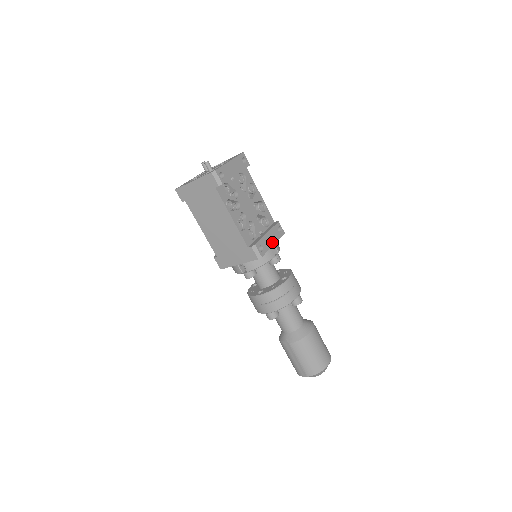
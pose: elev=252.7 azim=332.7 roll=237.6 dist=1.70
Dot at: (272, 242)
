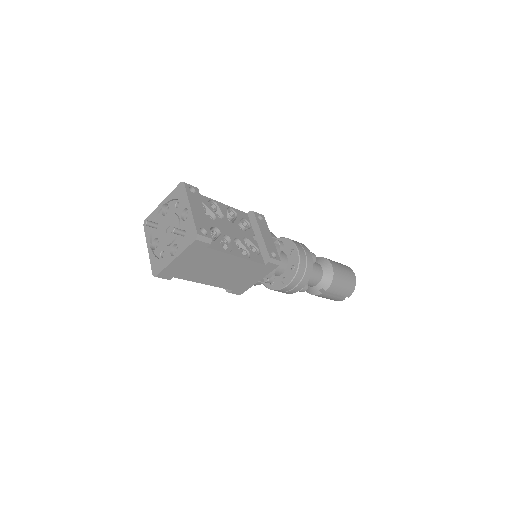
Dot at: (270, 237)
